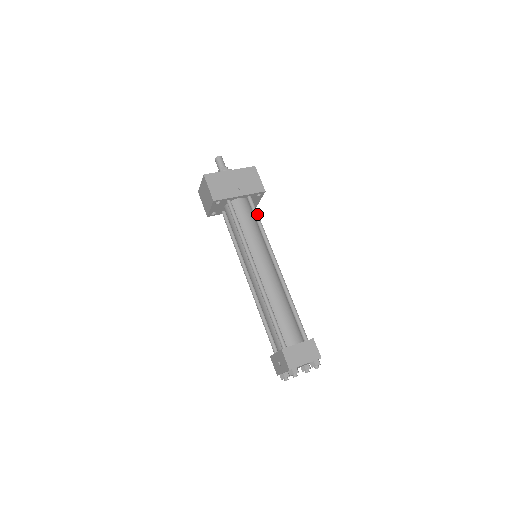
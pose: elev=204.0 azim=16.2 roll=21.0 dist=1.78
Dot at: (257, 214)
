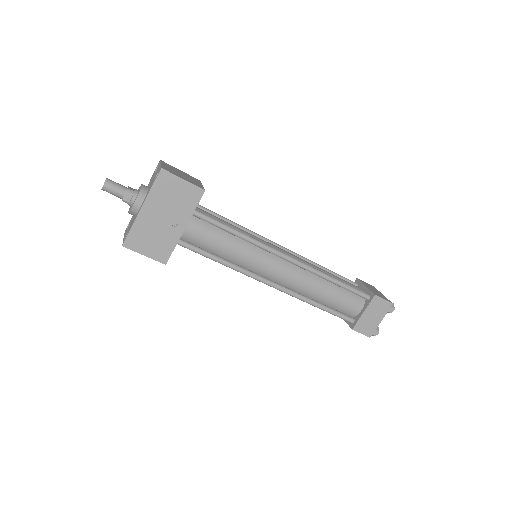
Dot at: (221, 226)
